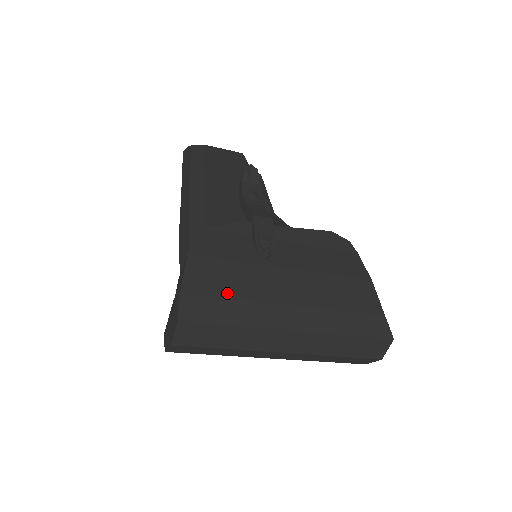
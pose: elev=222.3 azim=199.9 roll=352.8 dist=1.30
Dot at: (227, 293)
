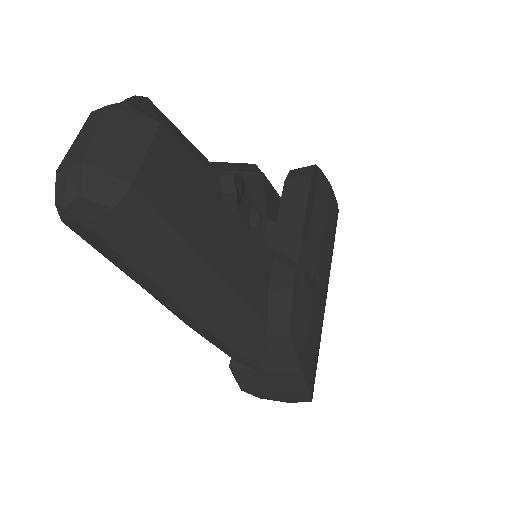
Dot at: (316, 345)
